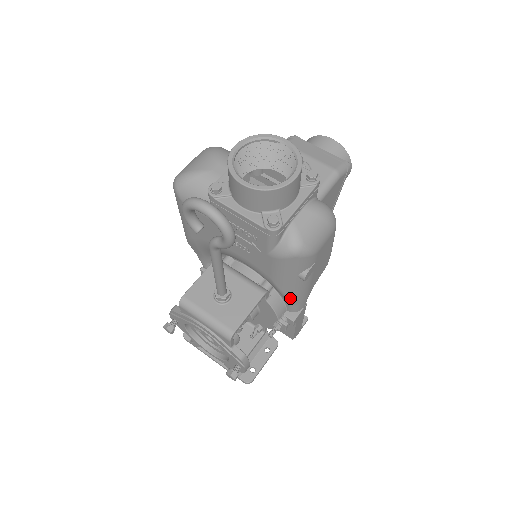
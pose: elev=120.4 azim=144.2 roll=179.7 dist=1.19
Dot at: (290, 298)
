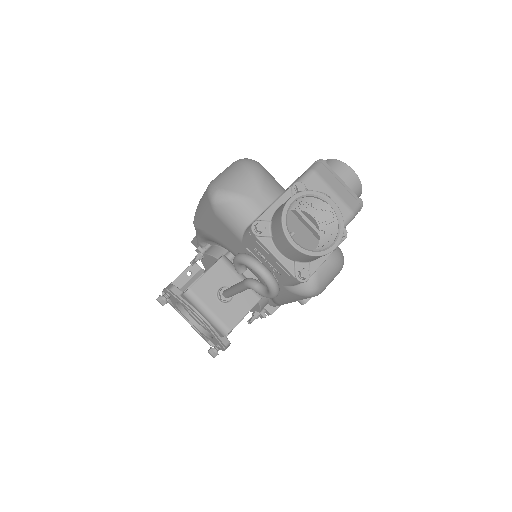
Dot at: (279, 304)
